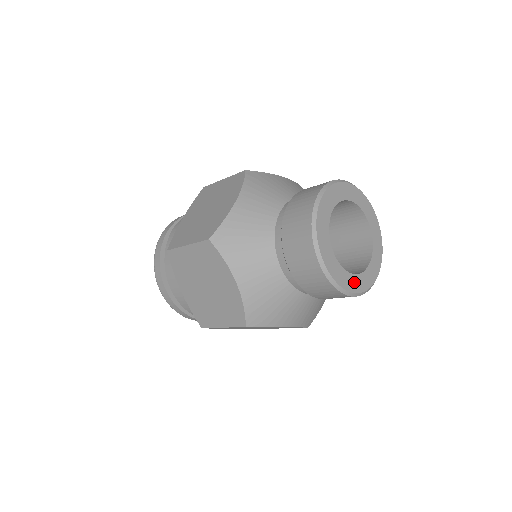
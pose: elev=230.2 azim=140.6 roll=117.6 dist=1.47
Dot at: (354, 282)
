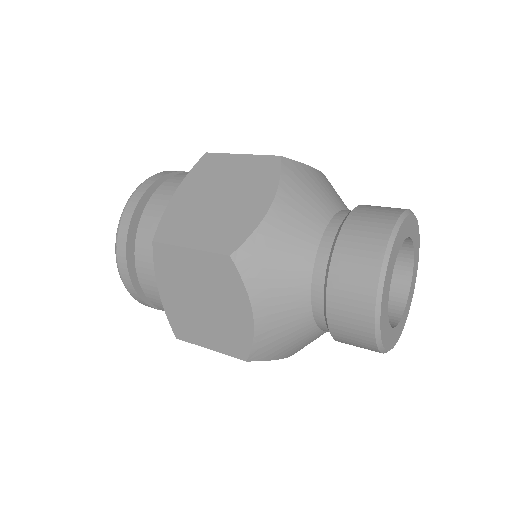
Dot at: (392, 337)
